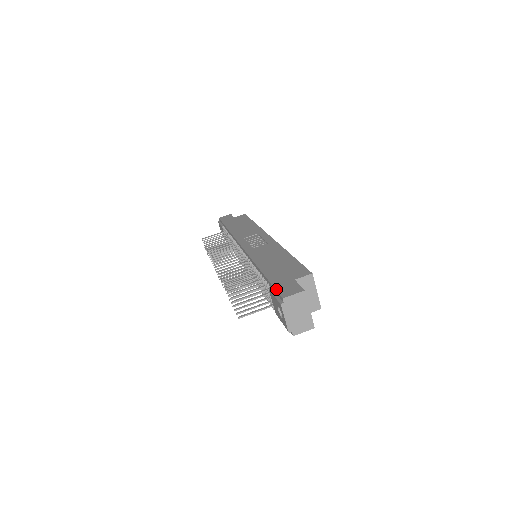
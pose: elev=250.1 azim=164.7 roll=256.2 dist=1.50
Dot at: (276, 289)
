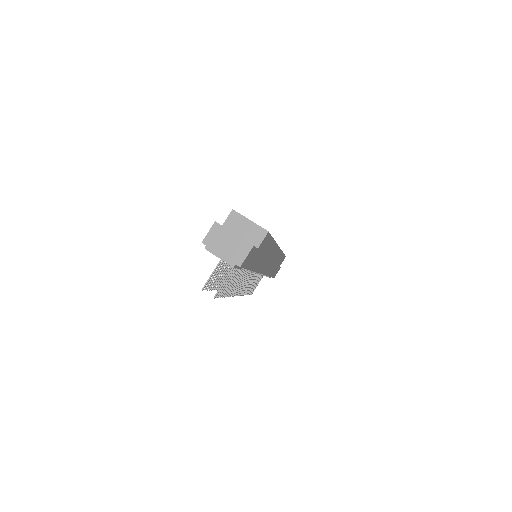
Dot at: occluded
